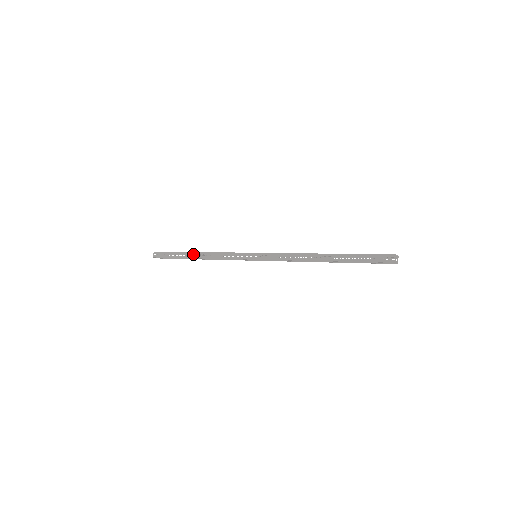
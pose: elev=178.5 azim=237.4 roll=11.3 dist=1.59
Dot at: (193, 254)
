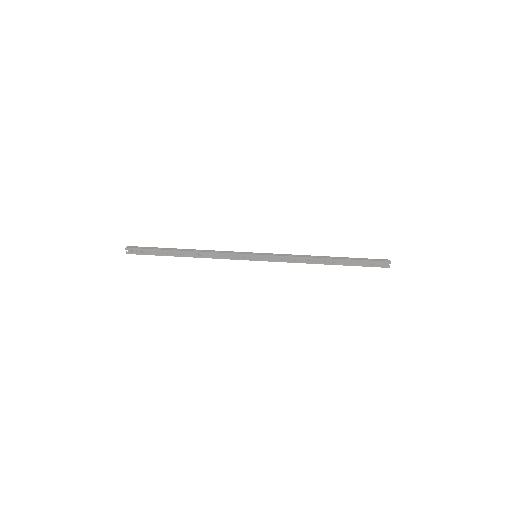
Dot at: occluded
